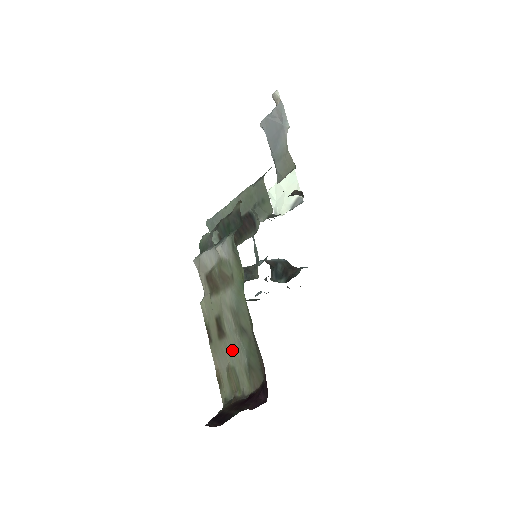
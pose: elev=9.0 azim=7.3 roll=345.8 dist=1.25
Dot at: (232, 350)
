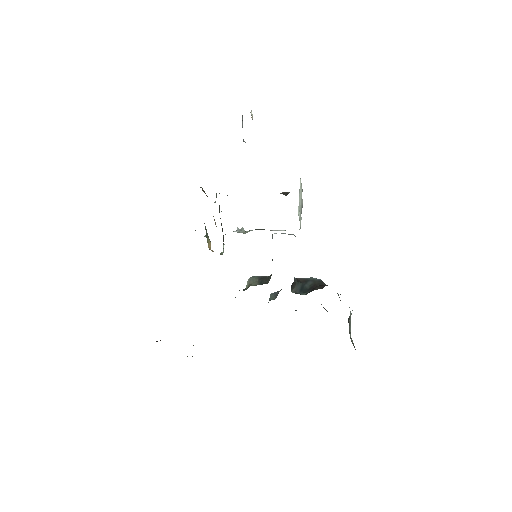
Dot at: occluded
